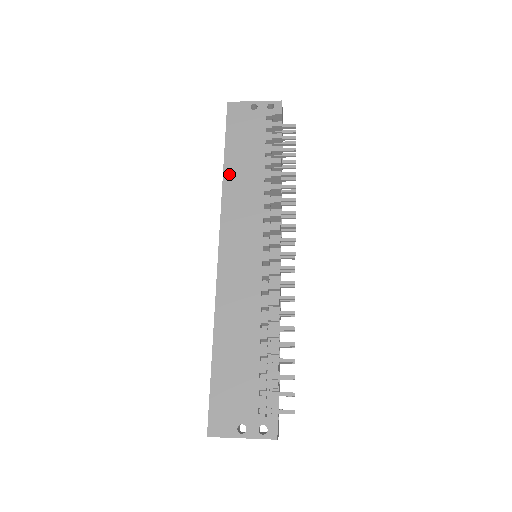
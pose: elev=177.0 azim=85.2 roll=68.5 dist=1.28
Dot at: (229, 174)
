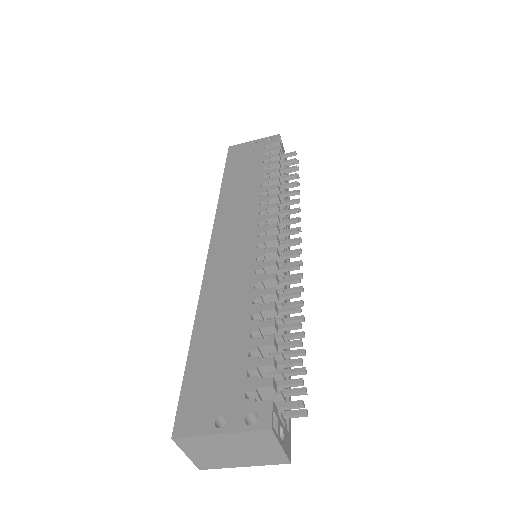
Dot at: (226, 189)
